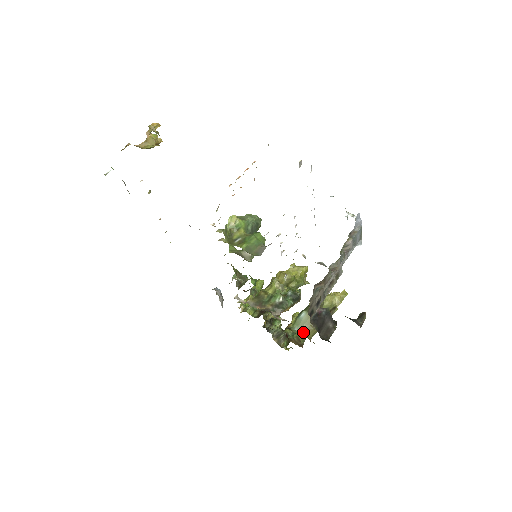
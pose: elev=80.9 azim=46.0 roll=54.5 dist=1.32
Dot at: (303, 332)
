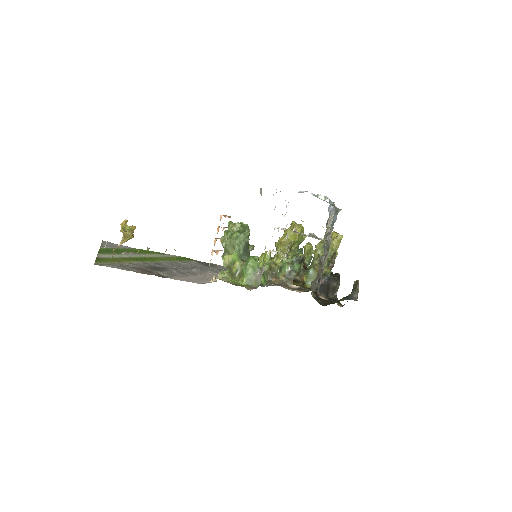
Dot at: occluded
